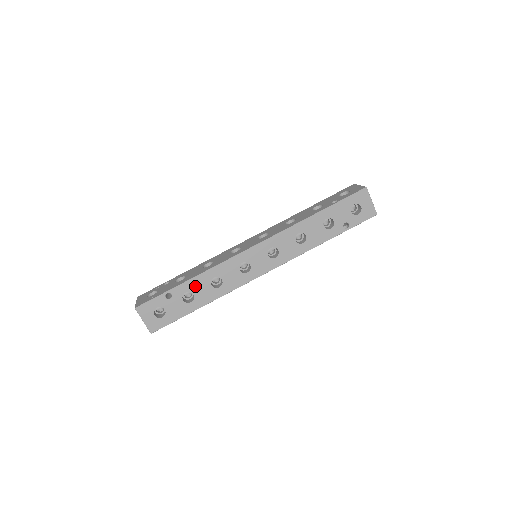
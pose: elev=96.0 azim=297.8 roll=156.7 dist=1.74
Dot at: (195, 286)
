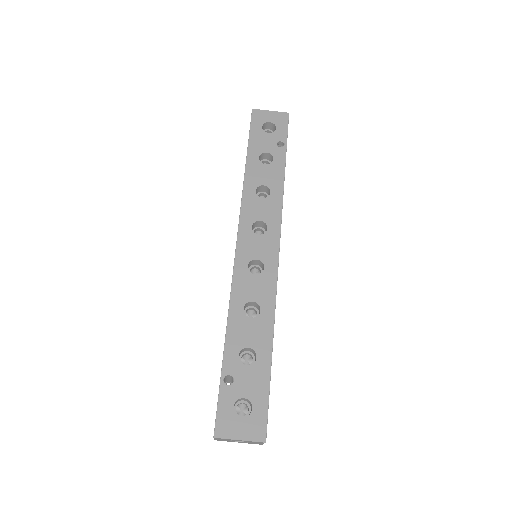
Dot at: (238, 338)
